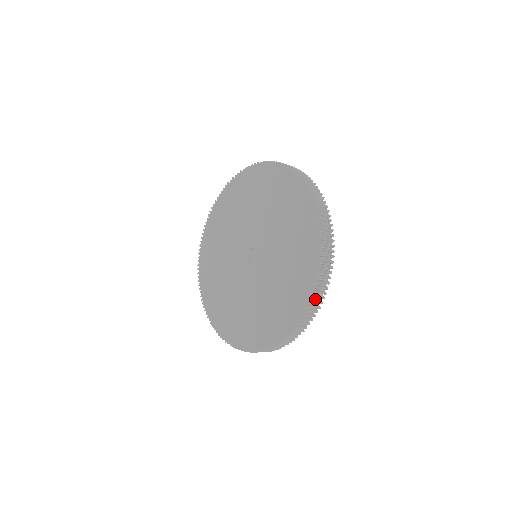
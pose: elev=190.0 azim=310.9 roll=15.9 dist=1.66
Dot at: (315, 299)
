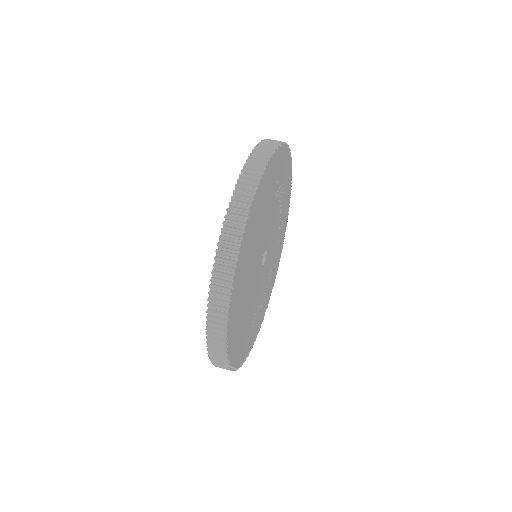
Dot at: occluded
